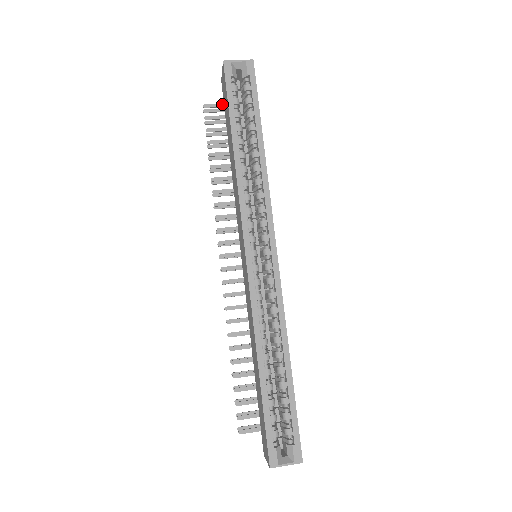
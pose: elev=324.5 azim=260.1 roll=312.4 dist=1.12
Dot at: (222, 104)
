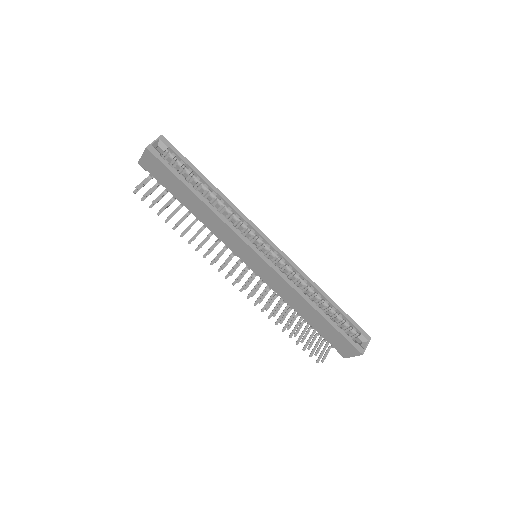
Dot at: (146, 179)
